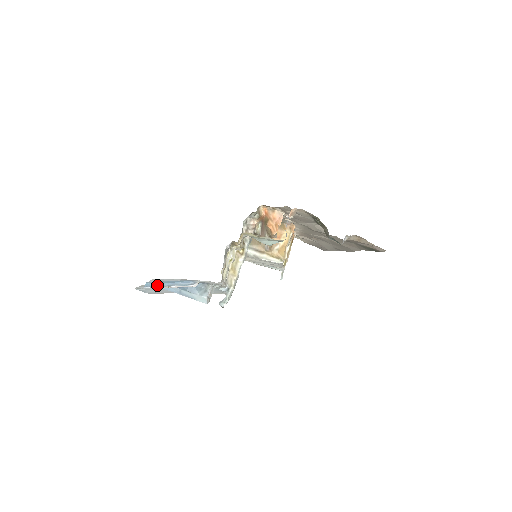
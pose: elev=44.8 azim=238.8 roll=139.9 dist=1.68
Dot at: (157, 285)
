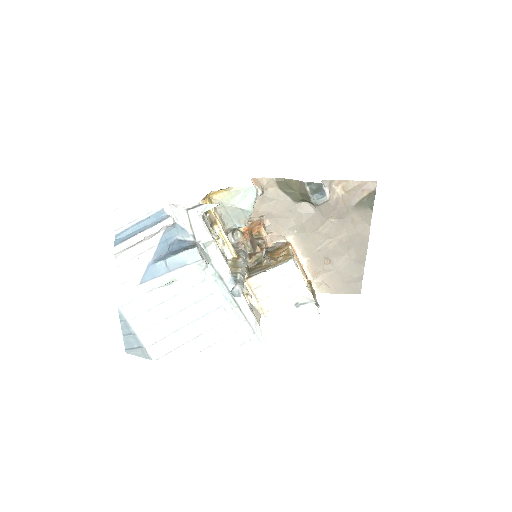
Dot at: (128, 238)
